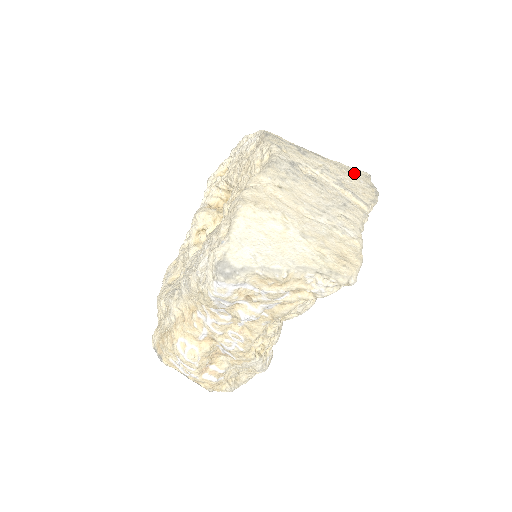
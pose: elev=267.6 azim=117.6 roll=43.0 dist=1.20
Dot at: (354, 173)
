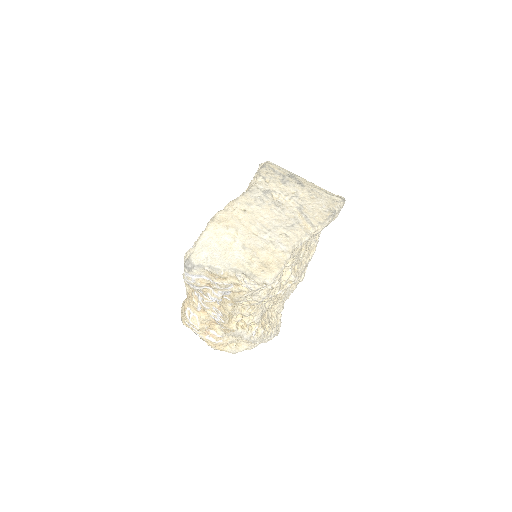
Dot at: (323, 199)
